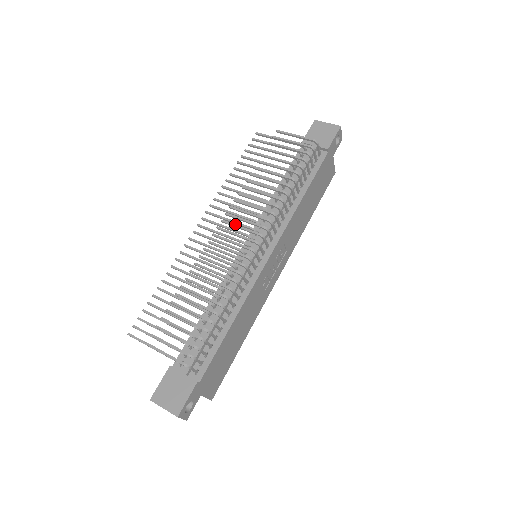
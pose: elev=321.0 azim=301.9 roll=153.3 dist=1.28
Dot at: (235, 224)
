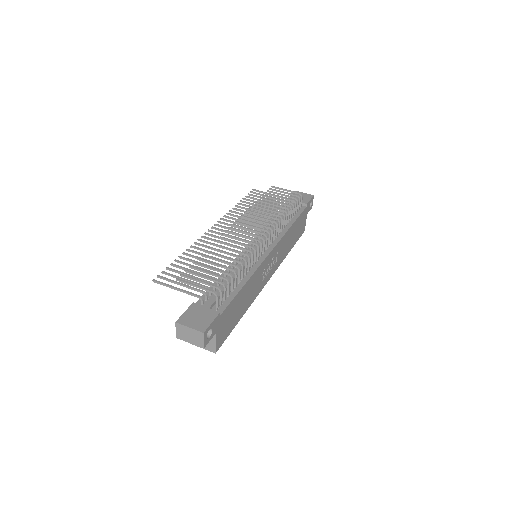
Dot at: (247, 224)
